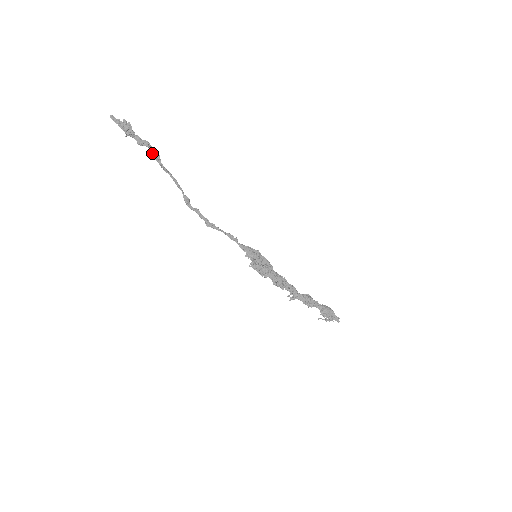
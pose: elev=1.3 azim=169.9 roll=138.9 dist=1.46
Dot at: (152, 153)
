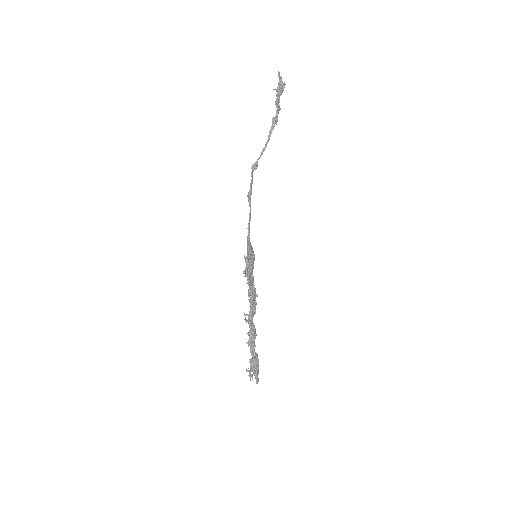
Dot at: (275, 116)
